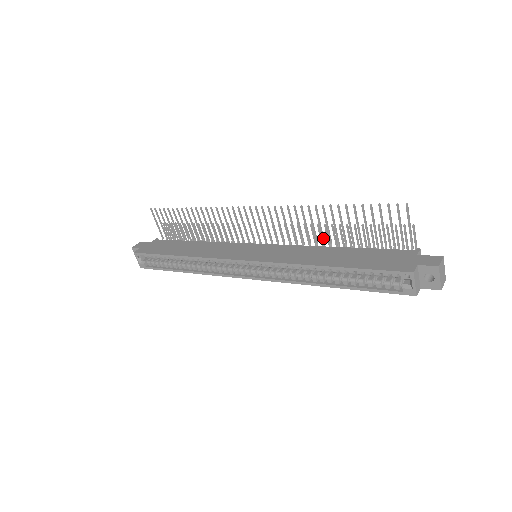
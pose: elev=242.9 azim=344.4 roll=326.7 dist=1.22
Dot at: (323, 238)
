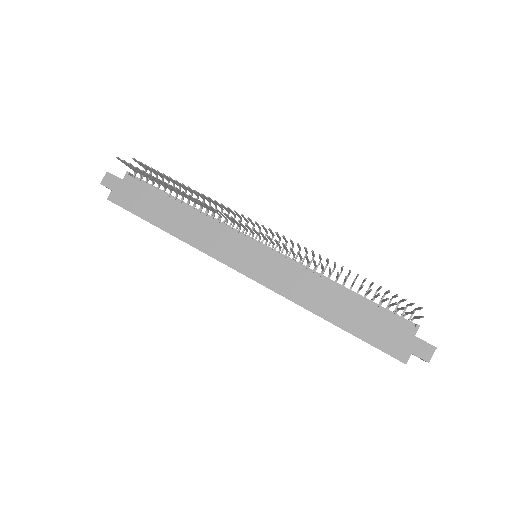
Dot at: (330, 274)
